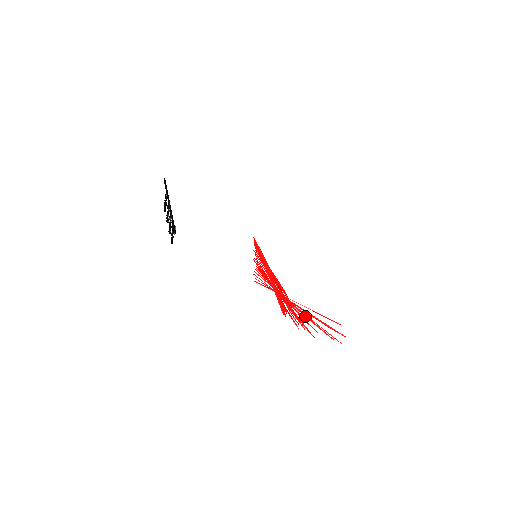
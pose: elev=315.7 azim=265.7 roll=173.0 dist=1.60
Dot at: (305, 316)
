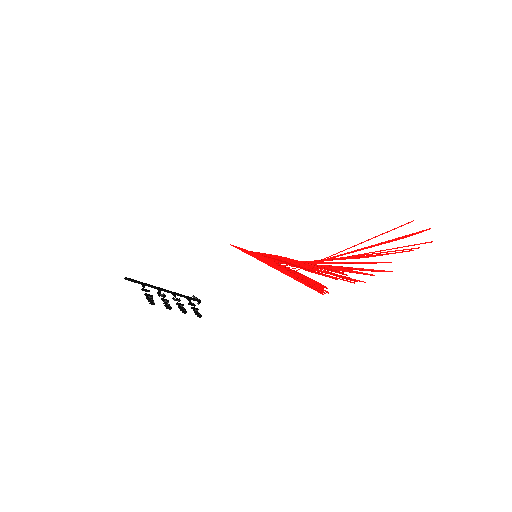
Dot at: occluded
